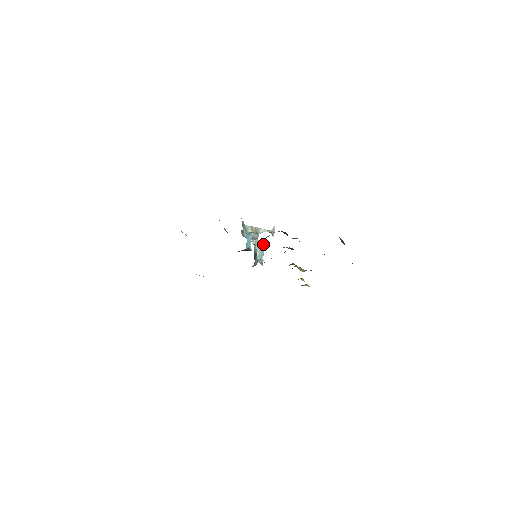
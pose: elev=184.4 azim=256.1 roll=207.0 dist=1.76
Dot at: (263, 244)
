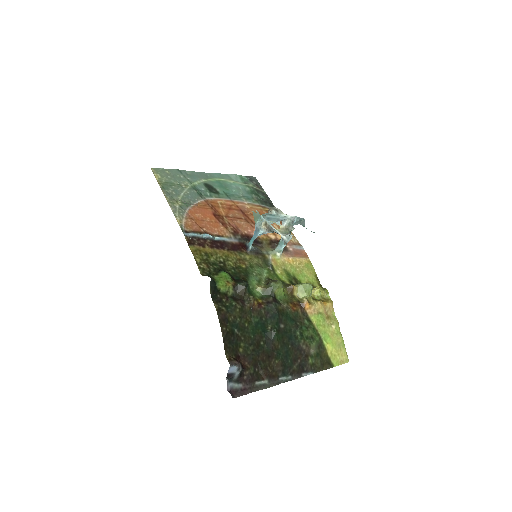
Dot at: (289, 234)
